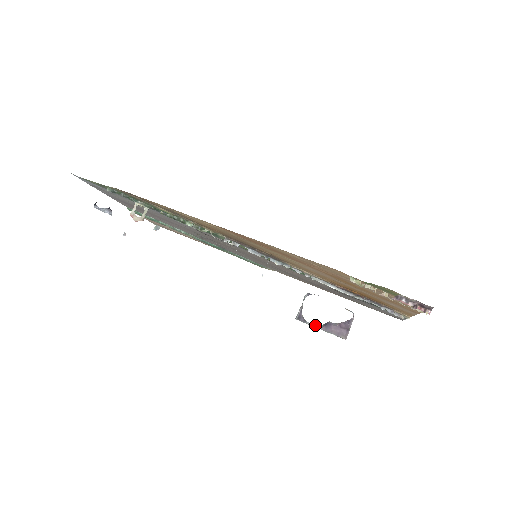
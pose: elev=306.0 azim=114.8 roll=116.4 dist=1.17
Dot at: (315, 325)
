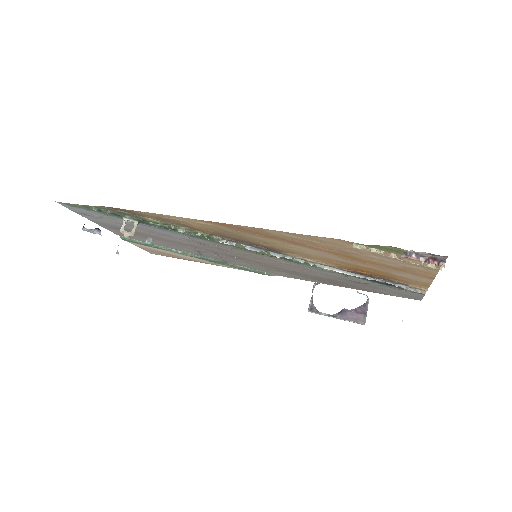
Dot at: occluded
